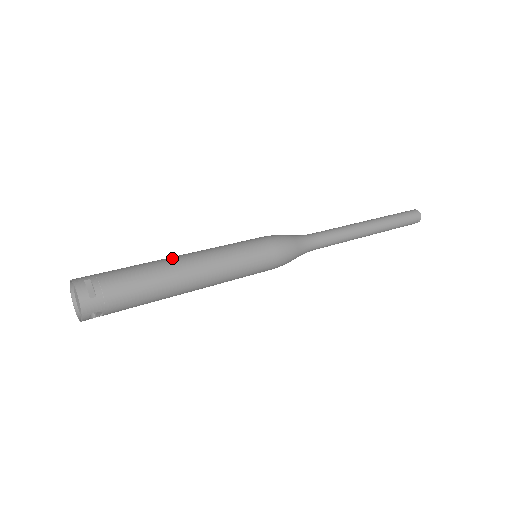
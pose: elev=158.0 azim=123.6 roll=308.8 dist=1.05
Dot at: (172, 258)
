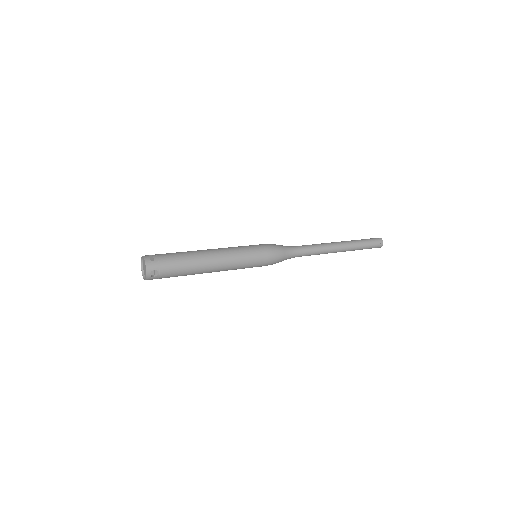
Dot at: (200, 250)
